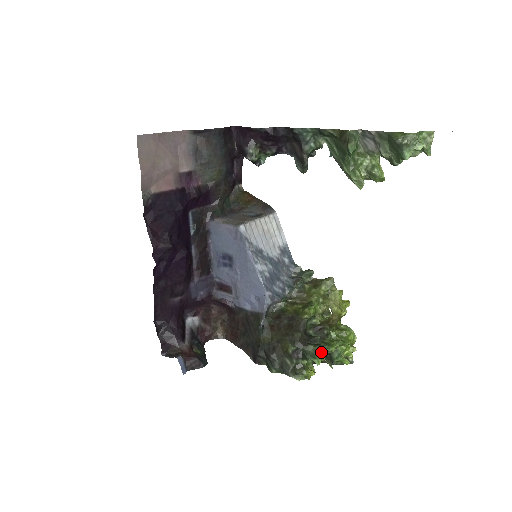
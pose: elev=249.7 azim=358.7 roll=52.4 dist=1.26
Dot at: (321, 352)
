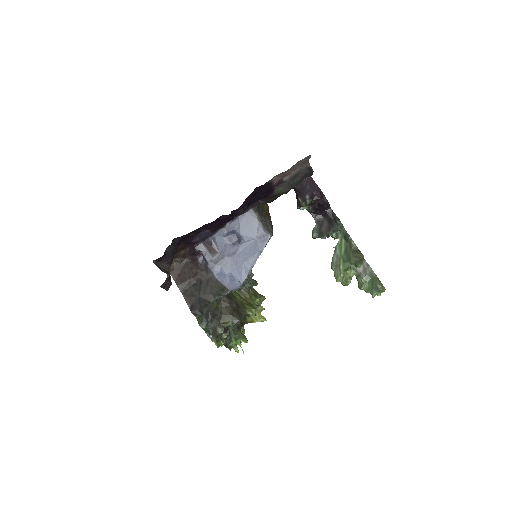
Dot at: (240, 339)
